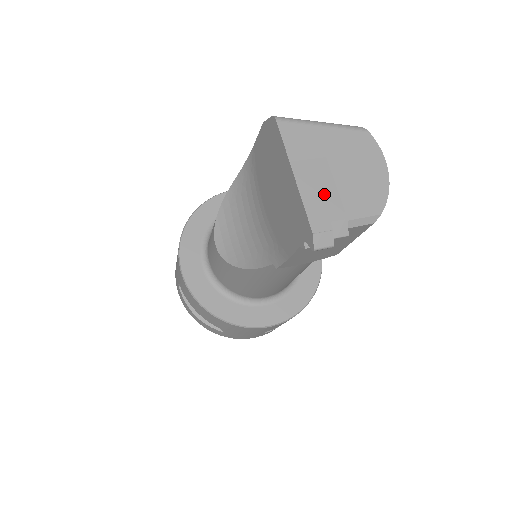
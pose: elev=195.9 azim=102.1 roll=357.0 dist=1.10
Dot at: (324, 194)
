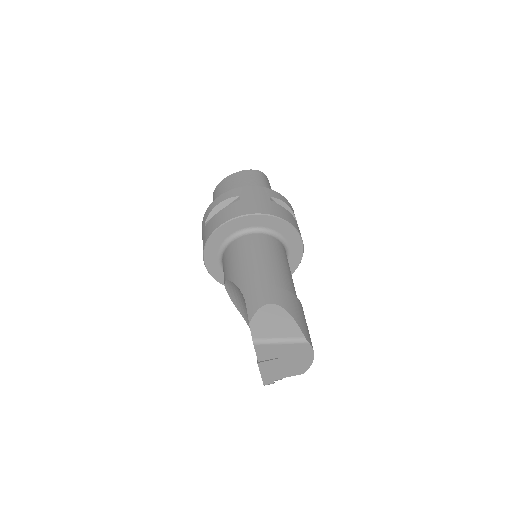
Dot at: (273, 372)
